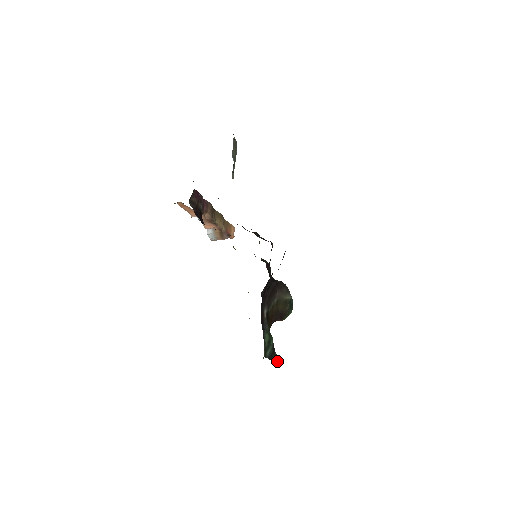
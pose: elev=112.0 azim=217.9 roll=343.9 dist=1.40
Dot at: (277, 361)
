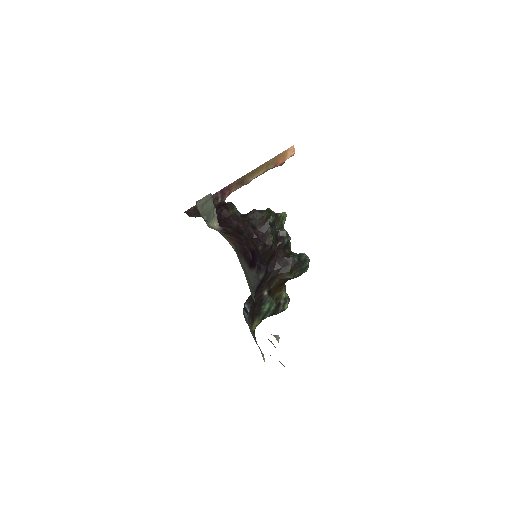
Dot at: (283, 310)
